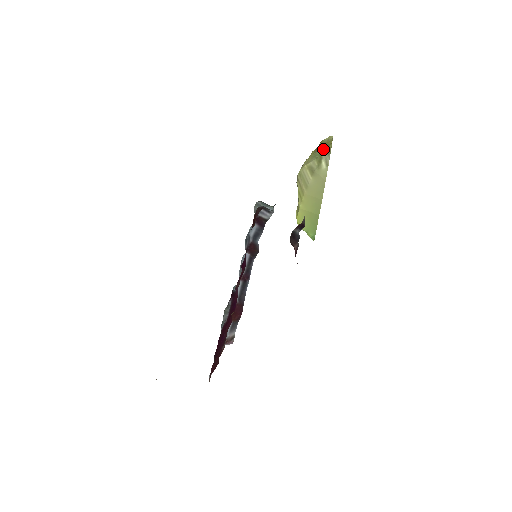
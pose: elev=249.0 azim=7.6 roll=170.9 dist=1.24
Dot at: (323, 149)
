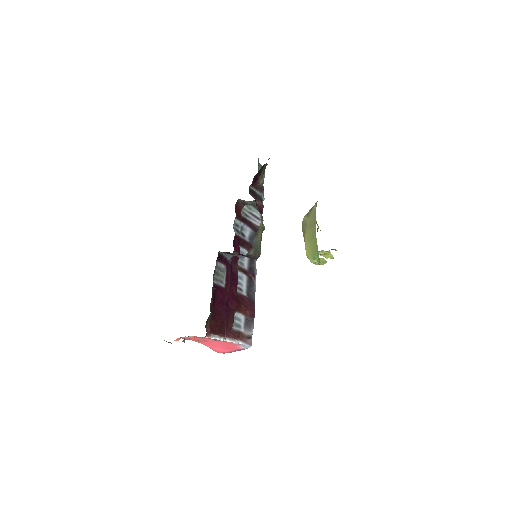
Dot at: occluded
